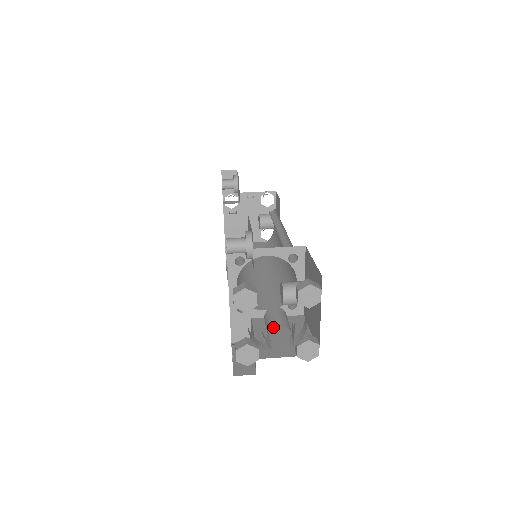
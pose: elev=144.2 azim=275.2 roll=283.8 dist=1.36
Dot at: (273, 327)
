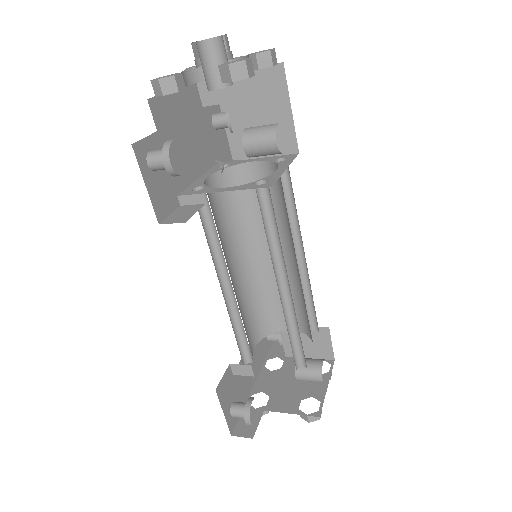
Dot at: occluded
